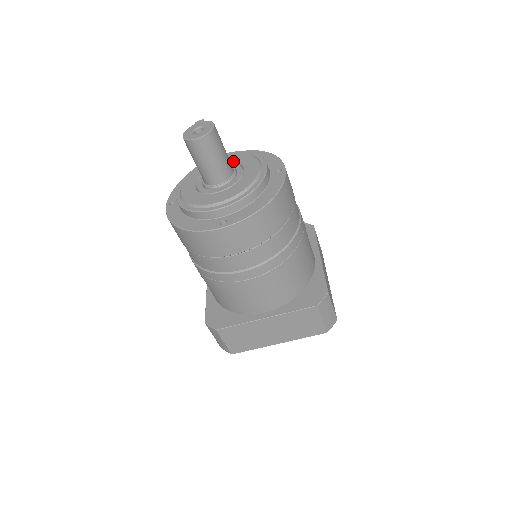
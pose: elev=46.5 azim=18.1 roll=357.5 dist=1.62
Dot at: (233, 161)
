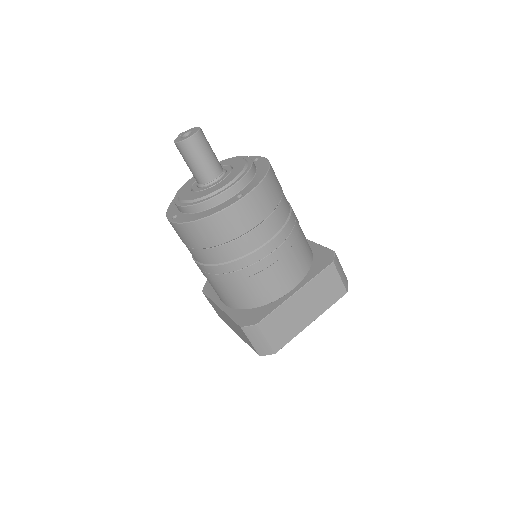
Dot at: occluded
